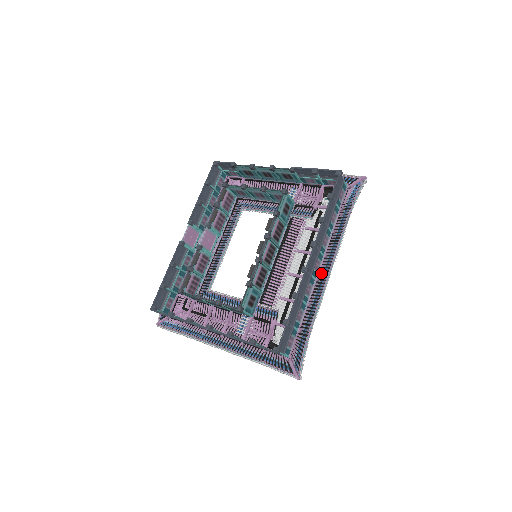
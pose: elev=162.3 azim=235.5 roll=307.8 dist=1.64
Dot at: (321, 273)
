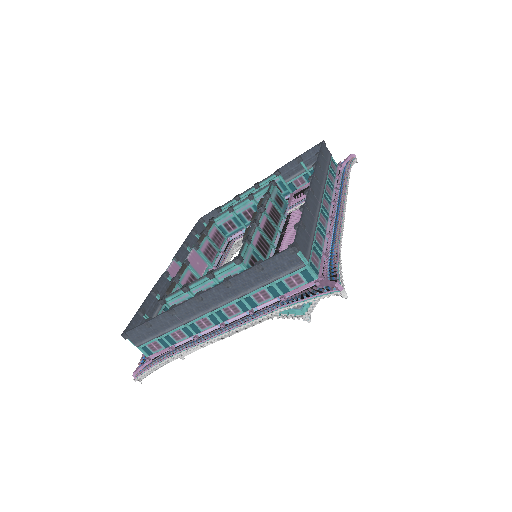
Dot at: occluded
